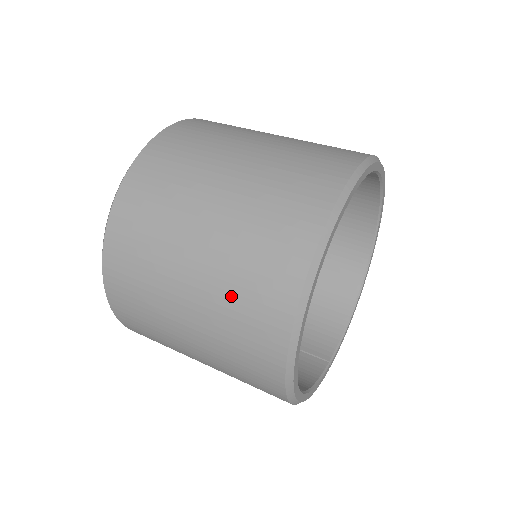
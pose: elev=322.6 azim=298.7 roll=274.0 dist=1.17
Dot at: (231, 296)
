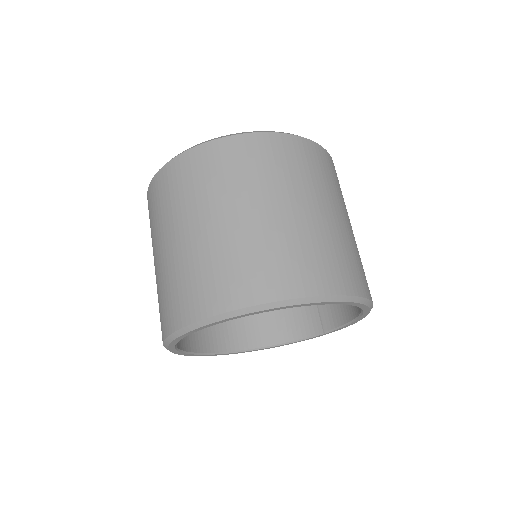
Dot at: occluded
